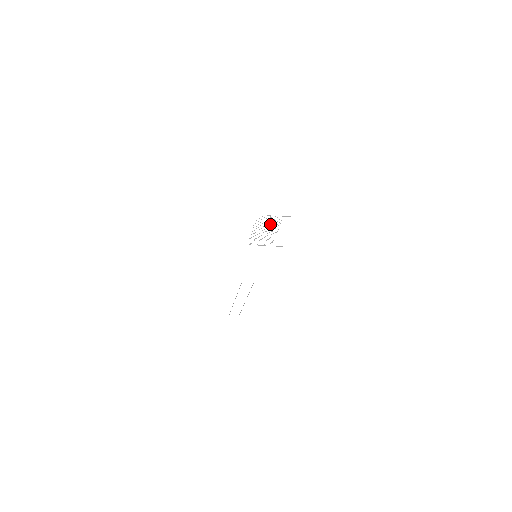
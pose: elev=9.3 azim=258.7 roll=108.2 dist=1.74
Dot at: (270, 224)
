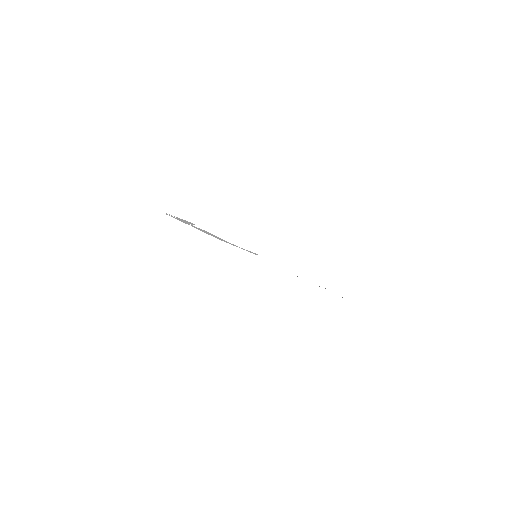
Dot at: occluded
